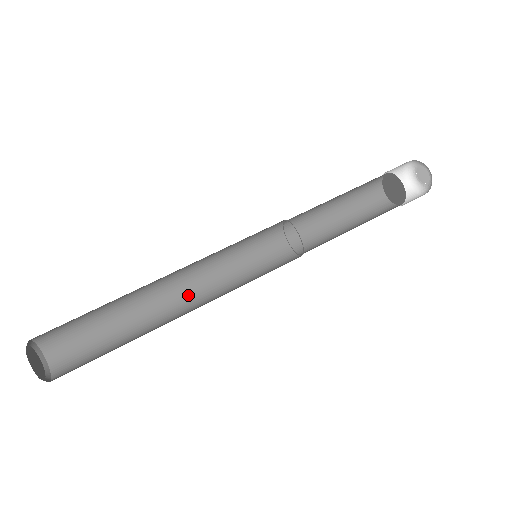
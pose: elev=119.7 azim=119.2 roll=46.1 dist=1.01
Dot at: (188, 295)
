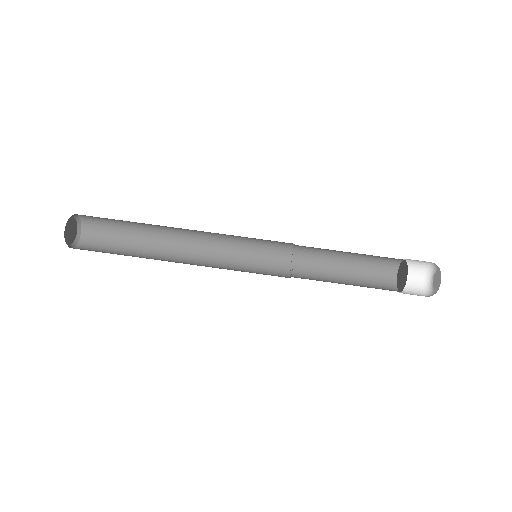
Dot at: (192, 260)
